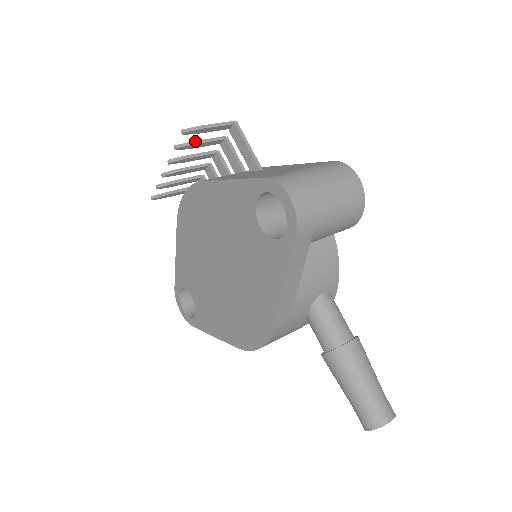
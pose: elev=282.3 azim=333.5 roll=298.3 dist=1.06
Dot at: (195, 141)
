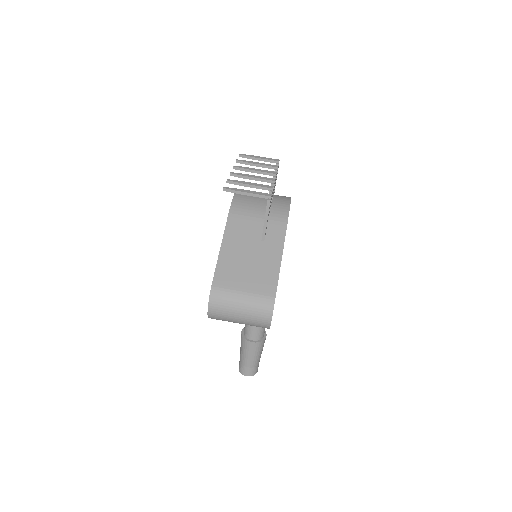
Dot at: (244, 184)
